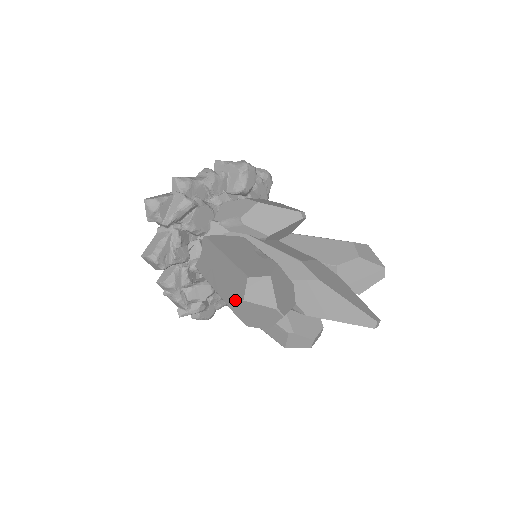
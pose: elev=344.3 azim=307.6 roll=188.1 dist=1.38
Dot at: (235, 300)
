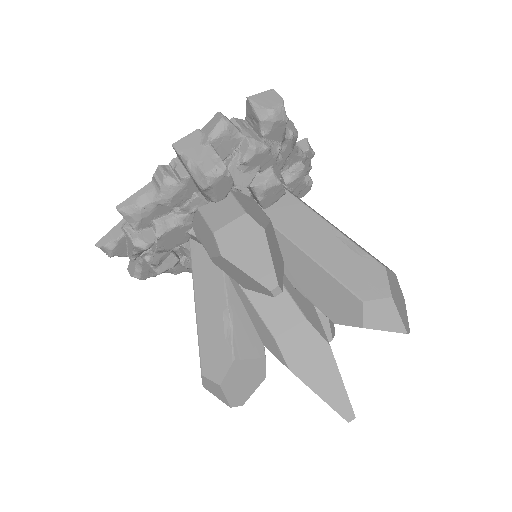
Dot at: occluded
